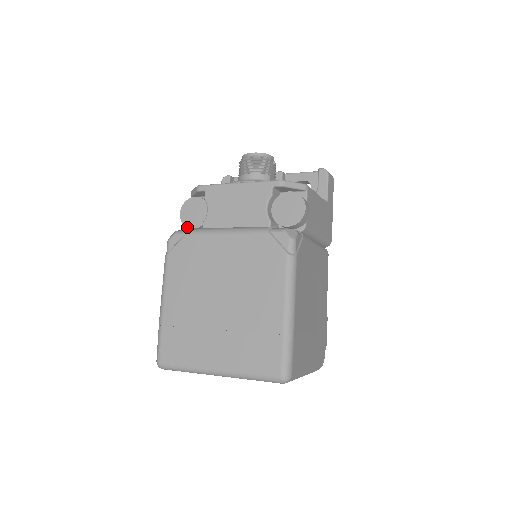
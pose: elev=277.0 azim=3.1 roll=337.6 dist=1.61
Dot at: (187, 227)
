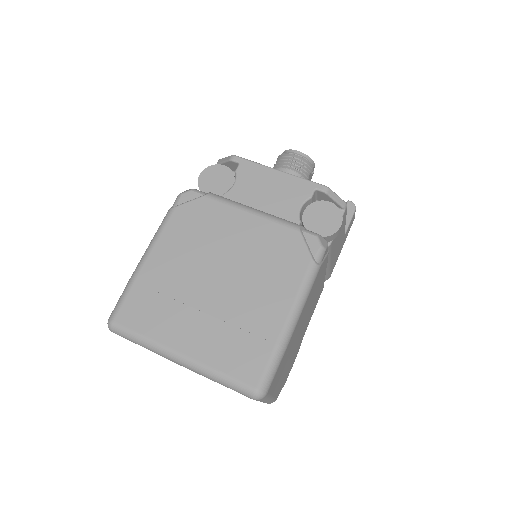
Dot at: occluded
